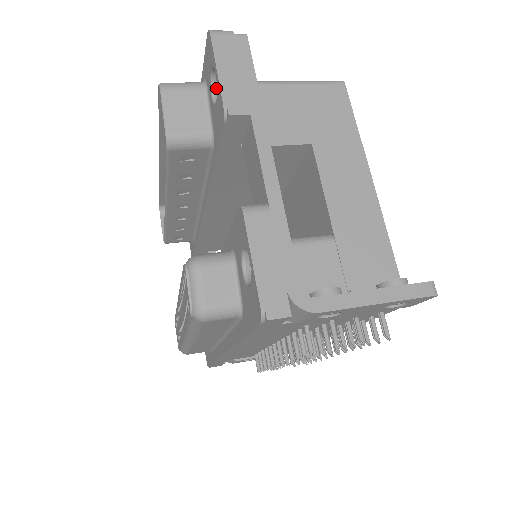
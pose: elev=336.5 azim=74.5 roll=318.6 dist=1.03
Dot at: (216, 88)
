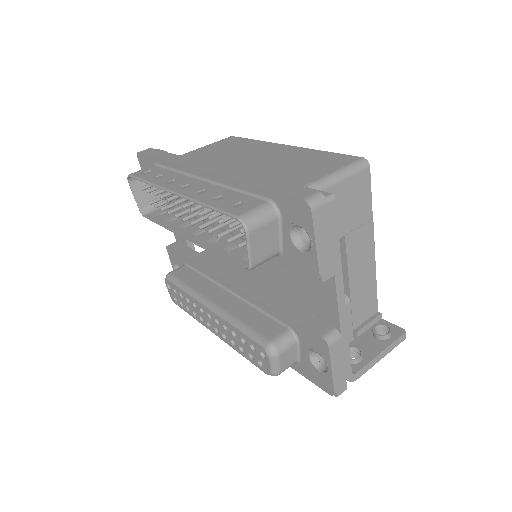
Dot at: (296, 230)
